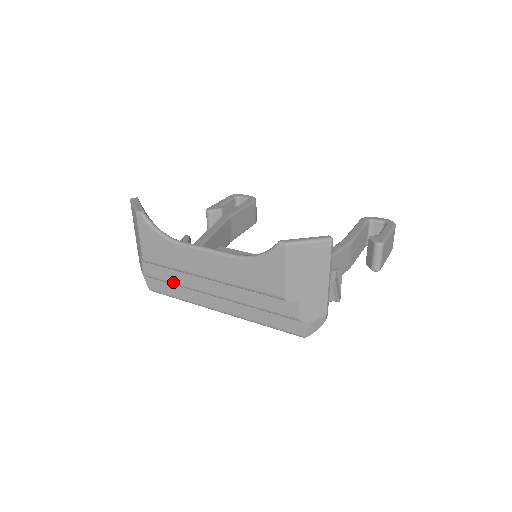
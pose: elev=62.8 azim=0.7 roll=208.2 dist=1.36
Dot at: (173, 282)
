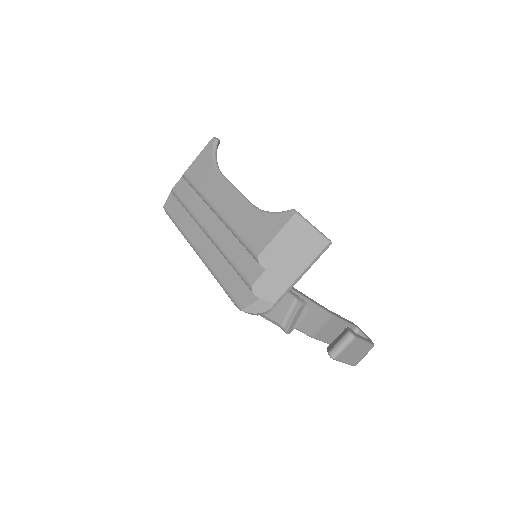
Dot at: (187, 205)
